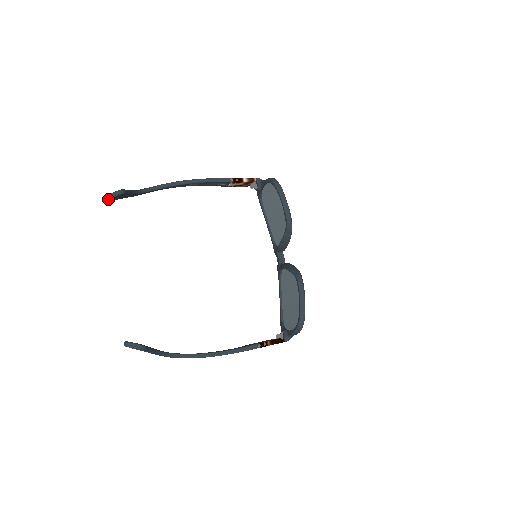
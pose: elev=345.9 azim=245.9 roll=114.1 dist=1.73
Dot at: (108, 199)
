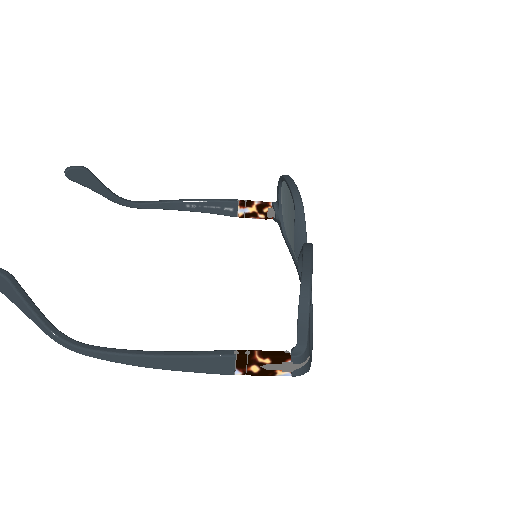
Dot at: (65, 171)
